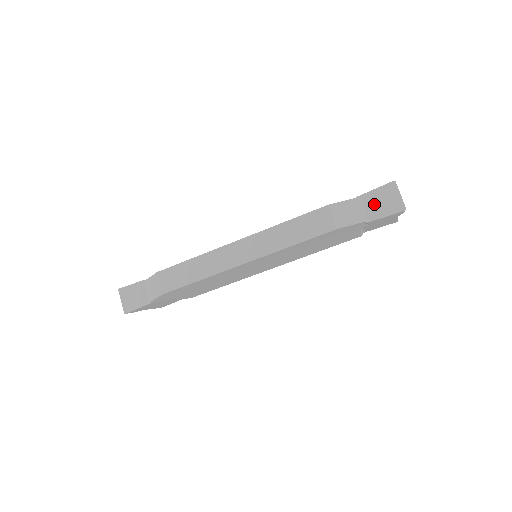
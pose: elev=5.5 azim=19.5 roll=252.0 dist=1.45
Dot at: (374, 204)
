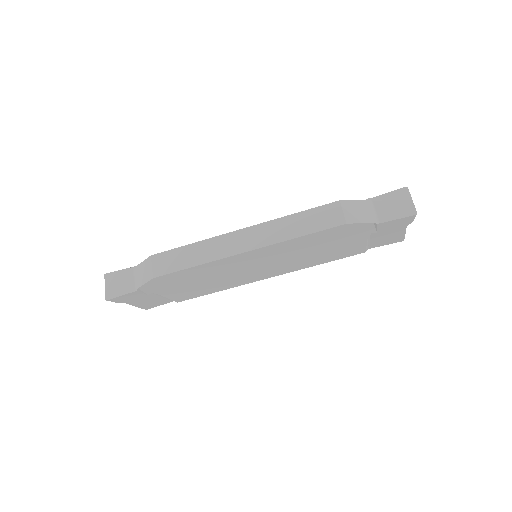
Dot at: (385, 207)
